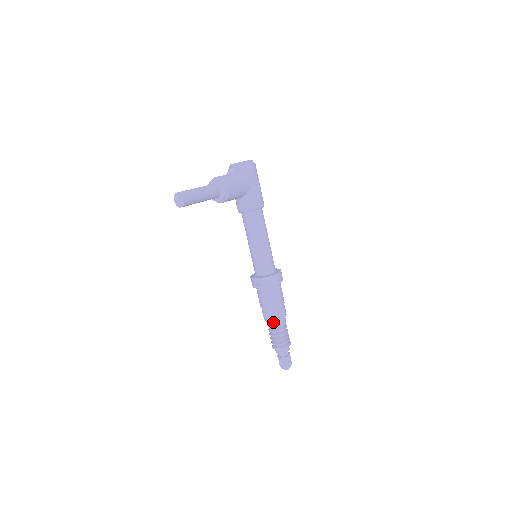
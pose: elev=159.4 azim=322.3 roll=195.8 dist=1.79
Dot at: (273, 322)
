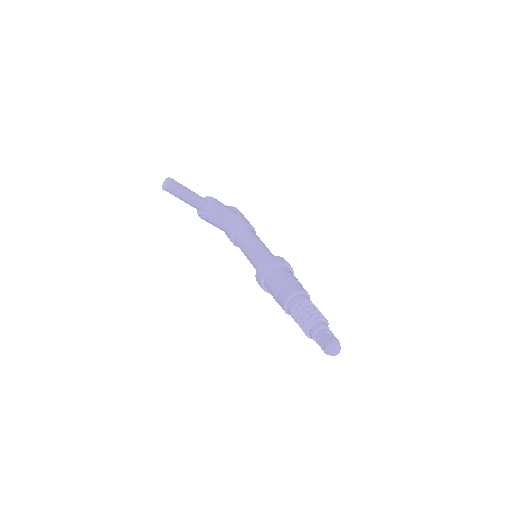
Dot at: (293, 297)
